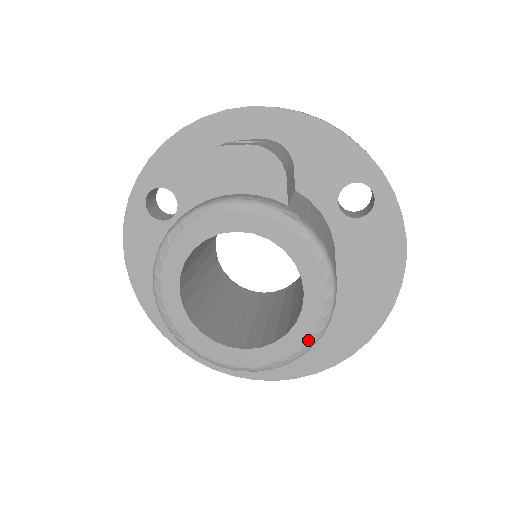
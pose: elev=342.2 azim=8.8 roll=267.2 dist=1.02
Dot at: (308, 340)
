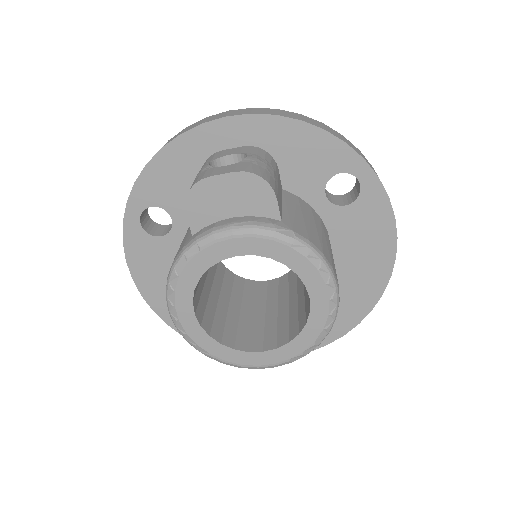
Dot at: (319, 335)
